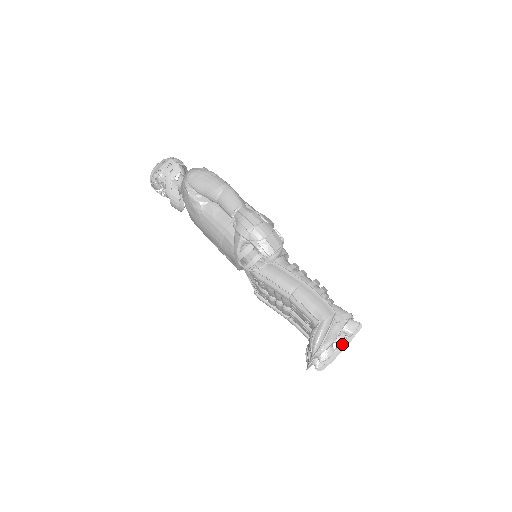
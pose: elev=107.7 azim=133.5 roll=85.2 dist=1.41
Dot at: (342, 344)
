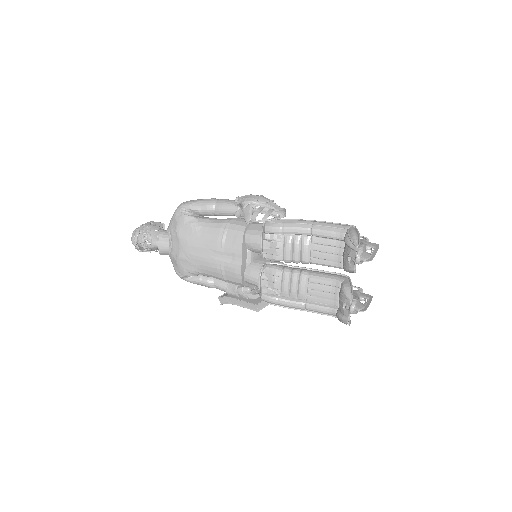
Dot at: (373, 251)
